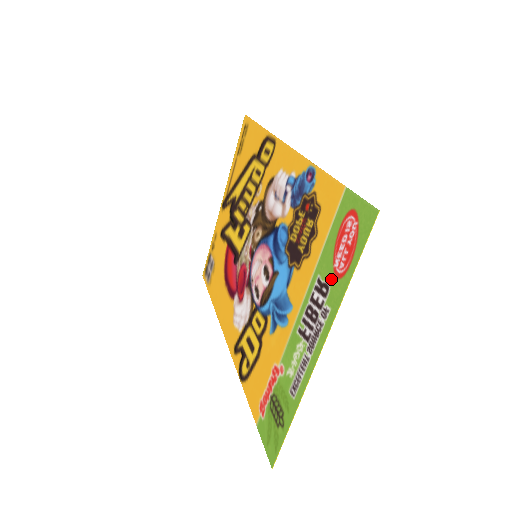
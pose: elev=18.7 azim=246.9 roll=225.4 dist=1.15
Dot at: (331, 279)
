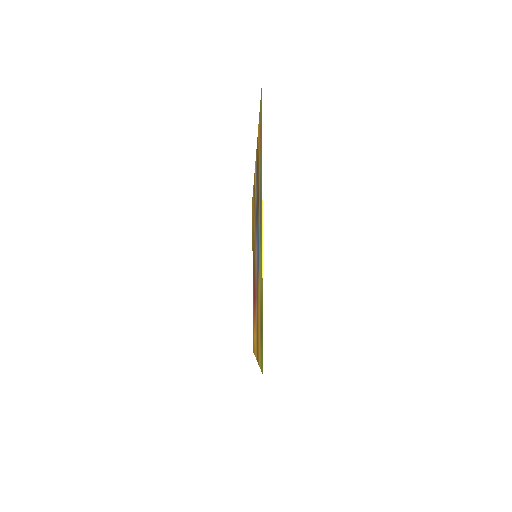
Dot at: (260, 168)
